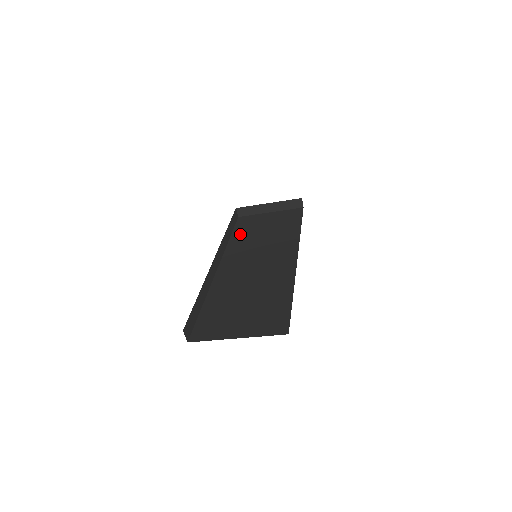
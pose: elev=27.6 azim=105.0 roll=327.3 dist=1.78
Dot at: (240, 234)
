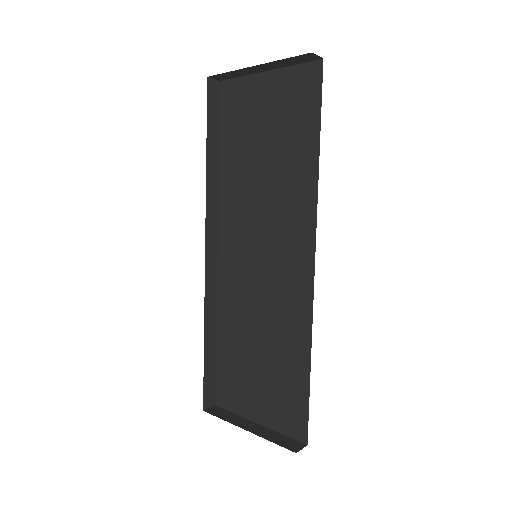
Dot at: (230, 155)
